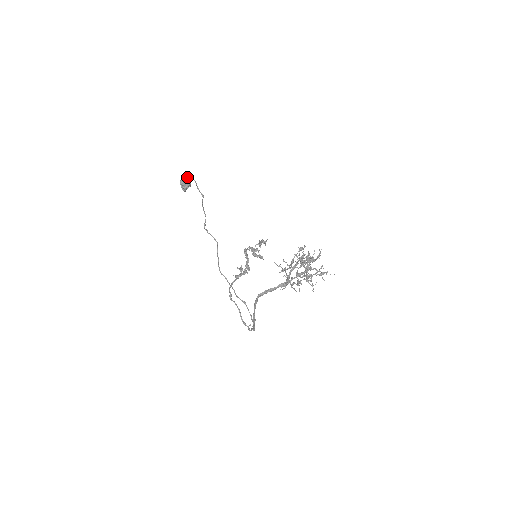
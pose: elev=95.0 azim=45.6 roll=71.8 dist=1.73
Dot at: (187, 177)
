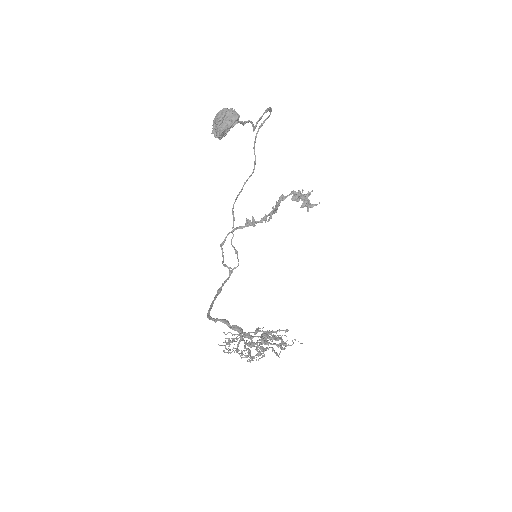
Dot at: (227, 119)
